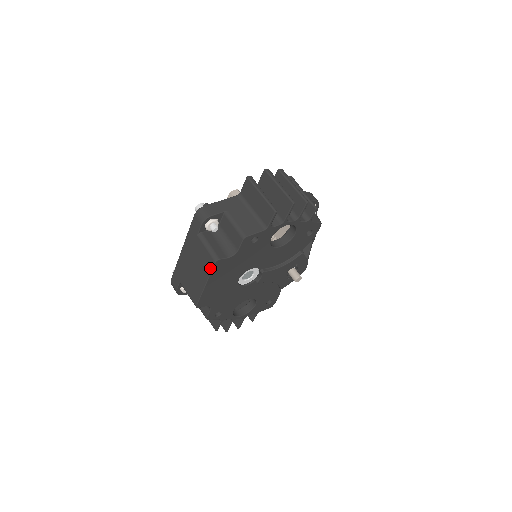
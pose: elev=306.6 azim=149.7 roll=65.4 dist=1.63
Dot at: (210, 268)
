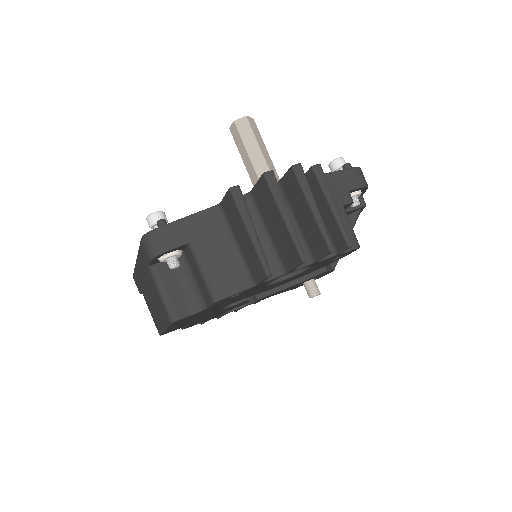
Dot at: (167, 322)
